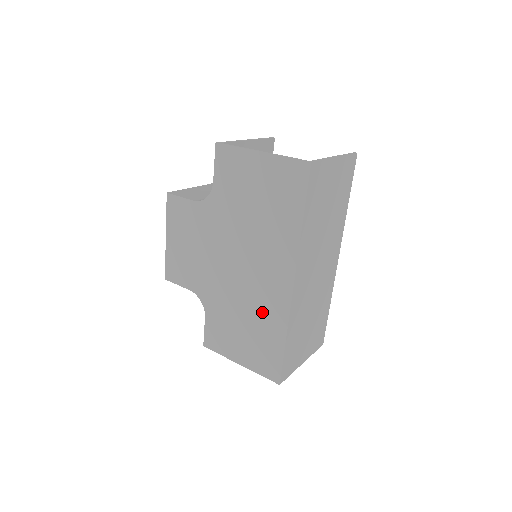
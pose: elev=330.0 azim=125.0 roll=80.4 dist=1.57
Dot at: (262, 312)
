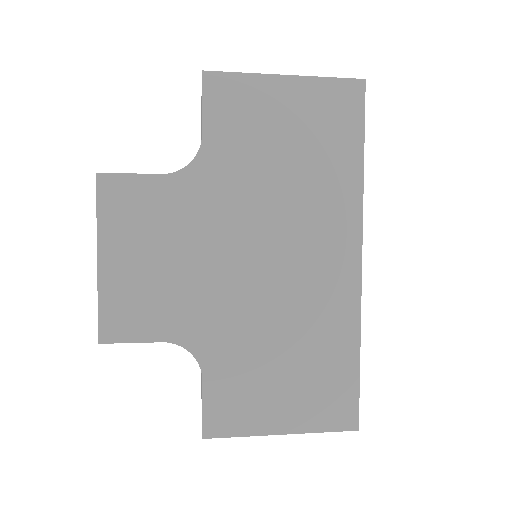
Dot at: (315, 322)
